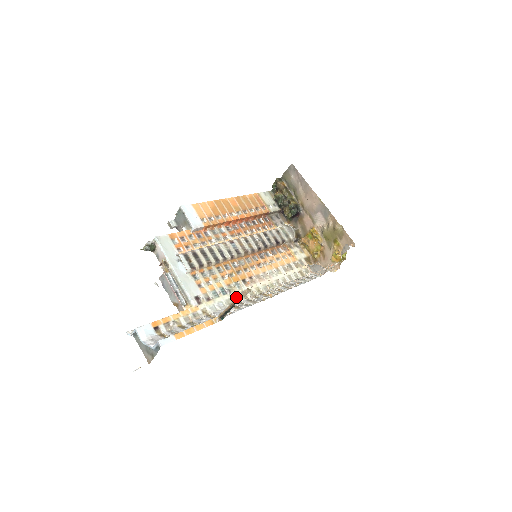
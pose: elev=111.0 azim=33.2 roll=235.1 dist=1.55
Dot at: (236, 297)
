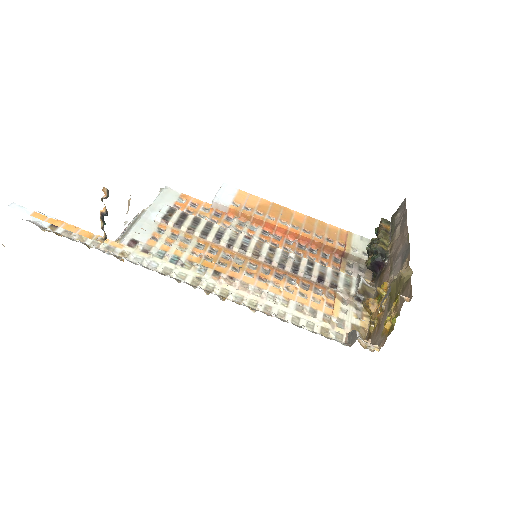
Dot at: (183, 274)
